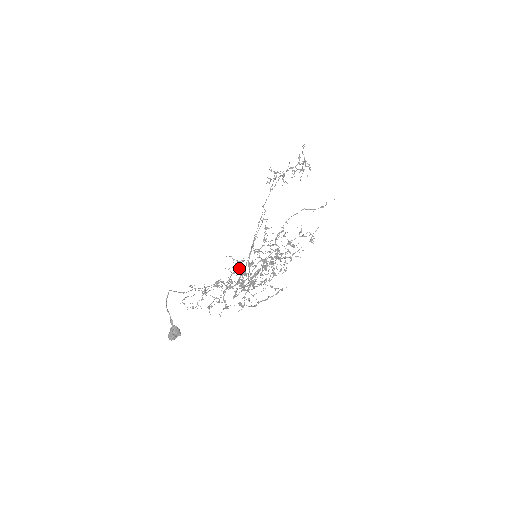
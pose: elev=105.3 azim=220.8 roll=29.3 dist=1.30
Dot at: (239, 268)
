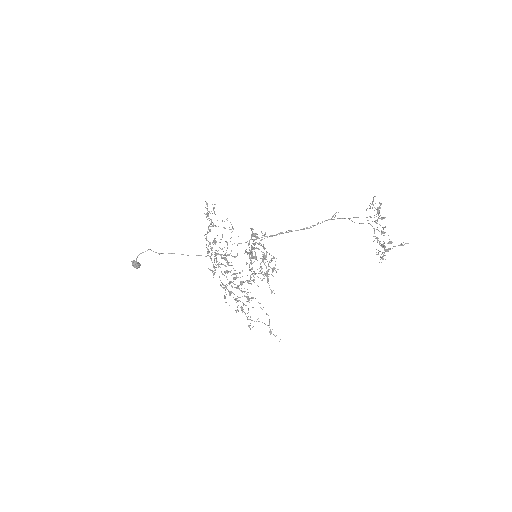
Dot at: (218, 266)
